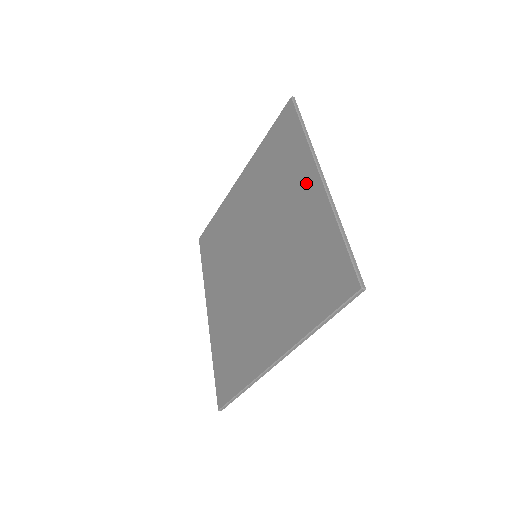
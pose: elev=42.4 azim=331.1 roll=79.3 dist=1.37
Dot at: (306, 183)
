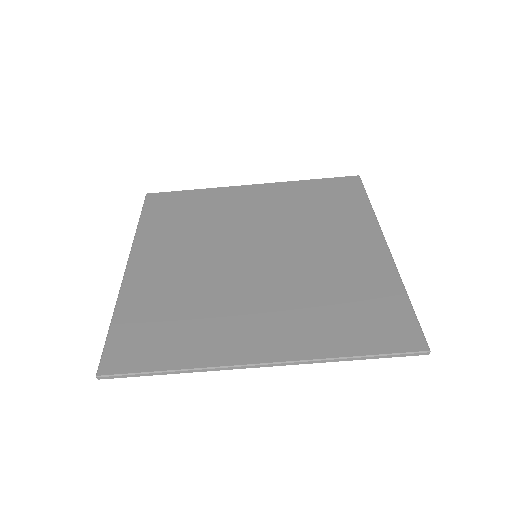
Dot at: (365, 239)
